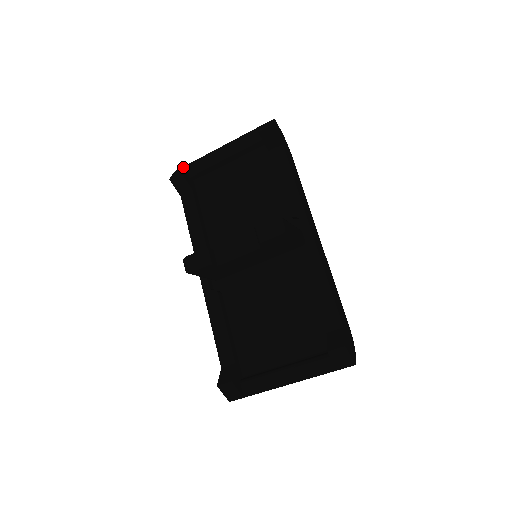
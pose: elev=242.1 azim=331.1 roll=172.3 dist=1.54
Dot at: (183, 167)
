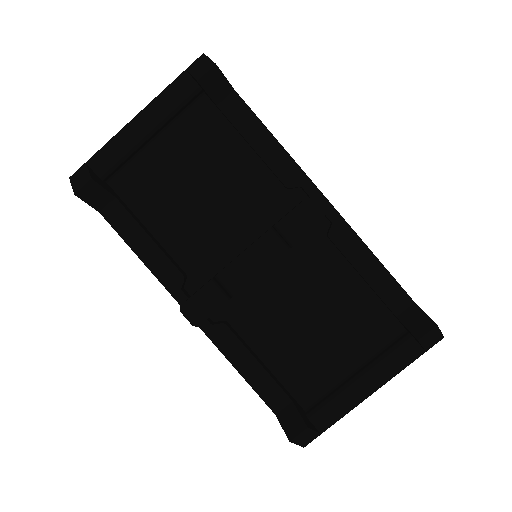
Dot at: (83, 167)
